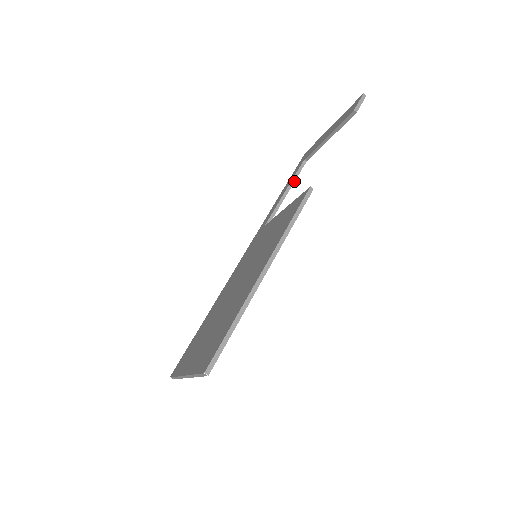
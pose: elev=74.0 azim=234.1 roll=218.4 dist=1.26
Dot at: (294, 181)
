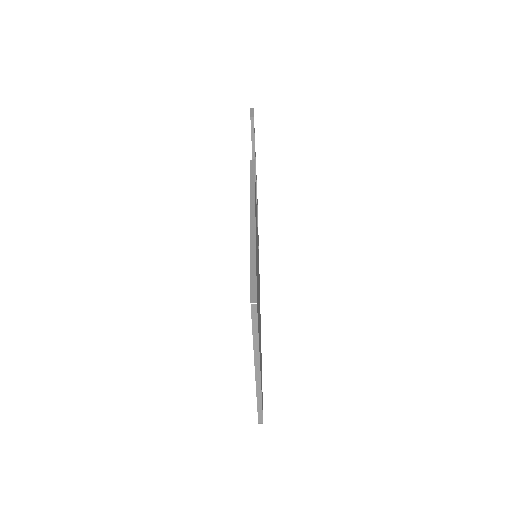
Dot at: (257, 216)
